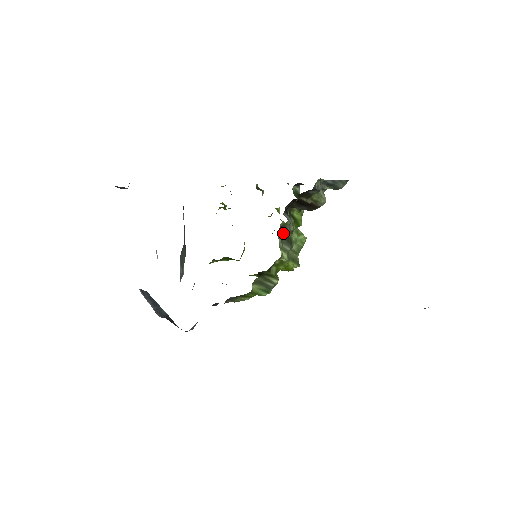
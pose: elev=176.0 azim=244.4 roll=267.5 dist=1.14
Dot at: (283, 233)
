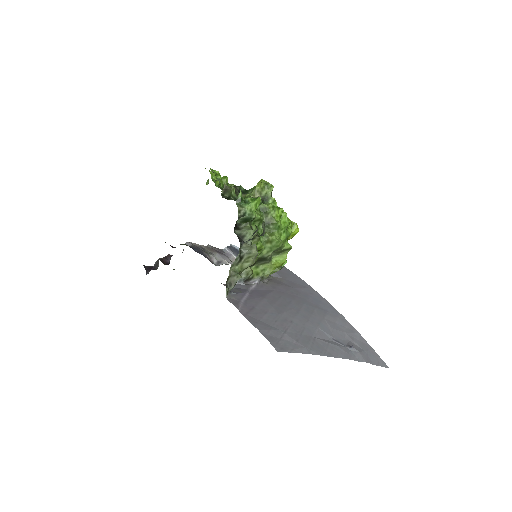
Dot at: occluded
